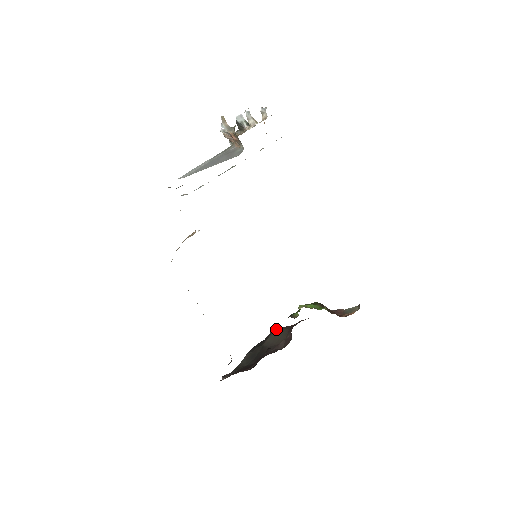
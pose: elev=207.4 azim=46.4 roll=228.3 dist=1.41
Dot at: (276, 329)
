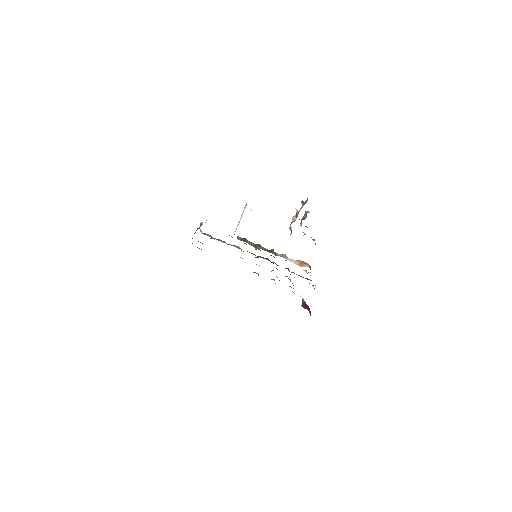
Dot at: occluded
